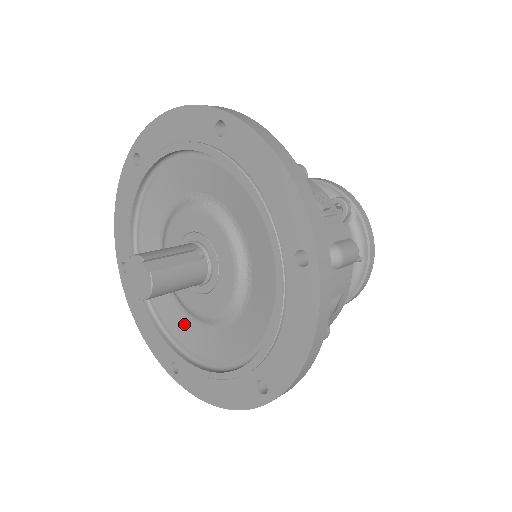
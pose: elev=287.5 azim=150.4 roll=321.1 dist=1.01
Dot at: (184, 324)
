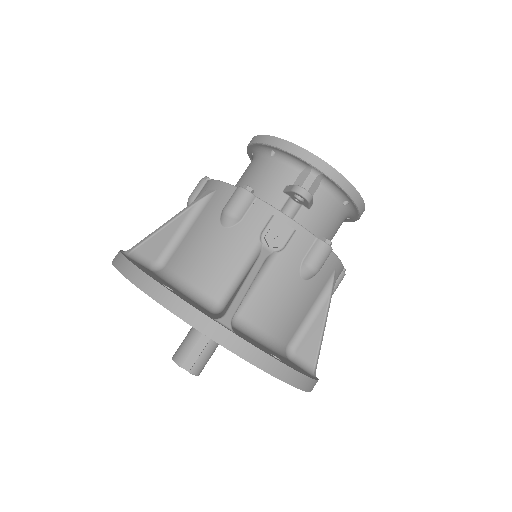
Dot at: occluded
